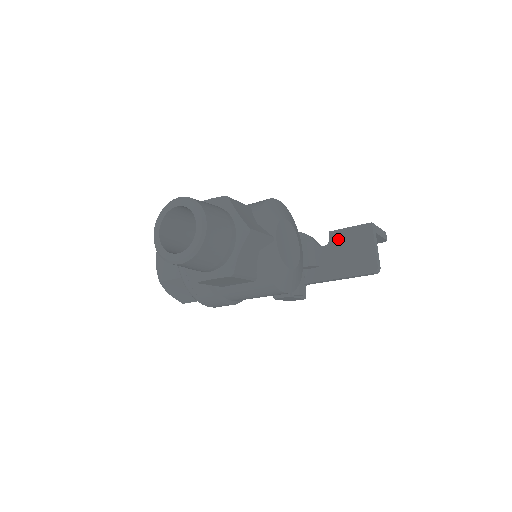
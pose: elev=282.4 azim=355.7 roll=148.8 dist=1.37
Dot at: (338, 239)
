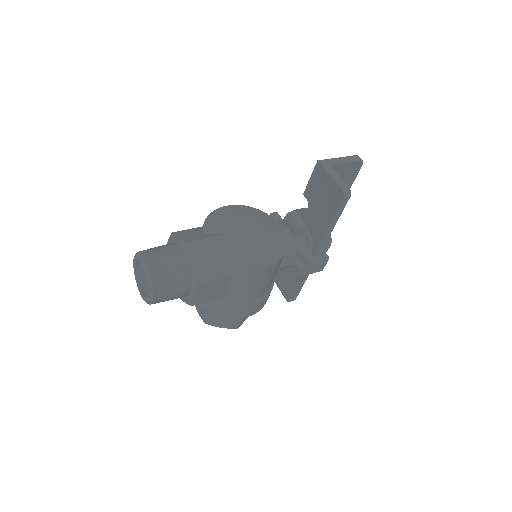
Dot at: (310, 194)
